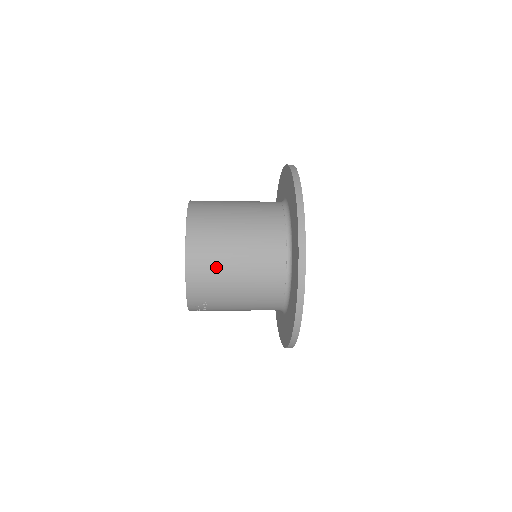
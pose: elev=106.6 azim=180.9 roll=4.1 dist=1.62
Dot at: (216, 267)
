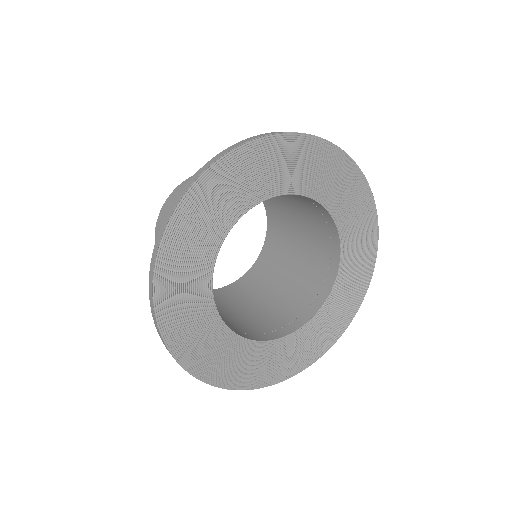
Dot at: occluded
